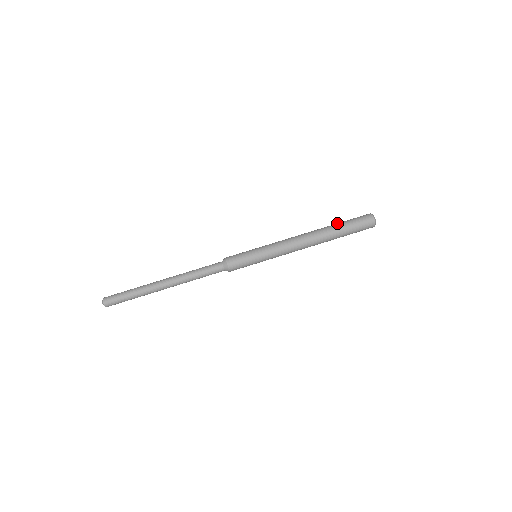
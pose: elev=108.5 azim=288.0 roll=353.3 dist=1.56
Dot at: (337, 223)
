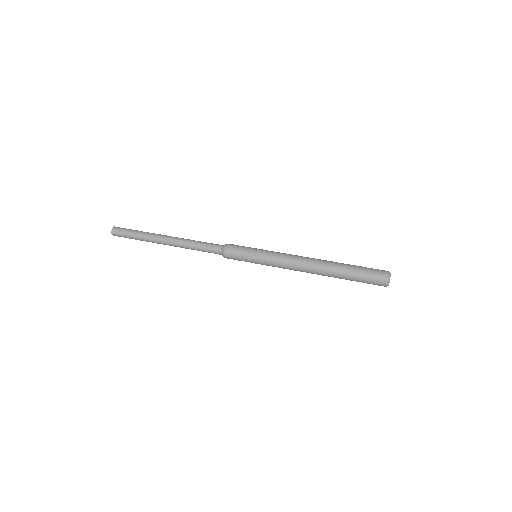
Dot at: occluded
